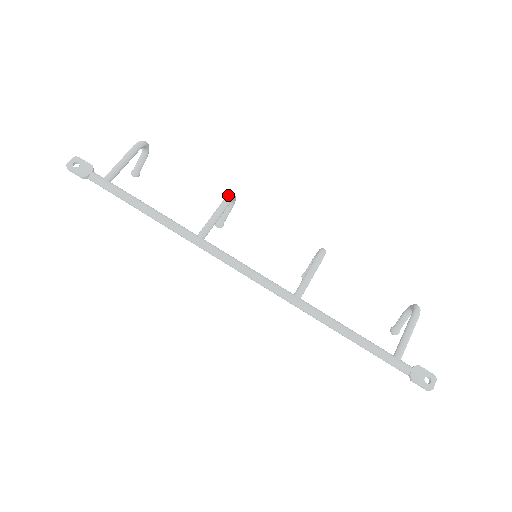
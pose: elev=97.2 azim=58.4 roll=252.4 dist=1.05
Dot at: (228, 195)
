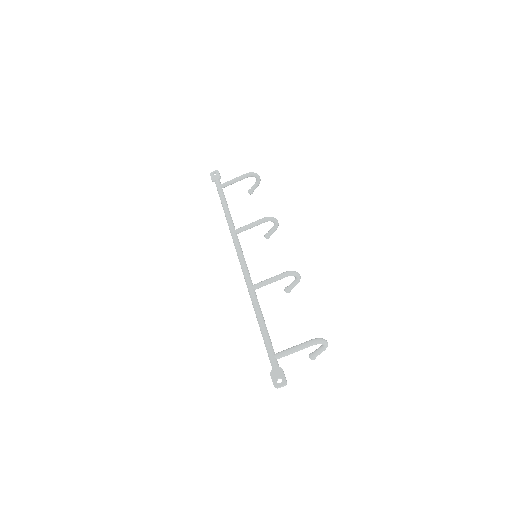
Dot at: occluded
